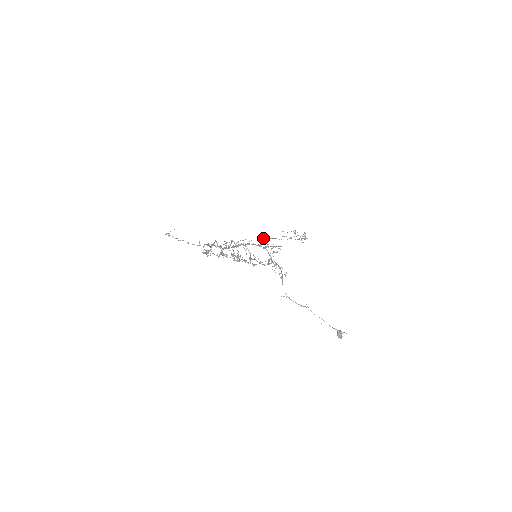
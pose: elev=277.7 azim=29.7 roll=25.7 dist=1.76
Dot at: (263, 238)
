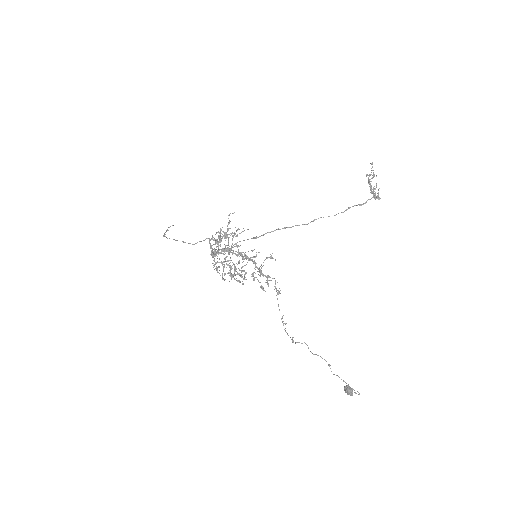
Dot at: (254, 237)
